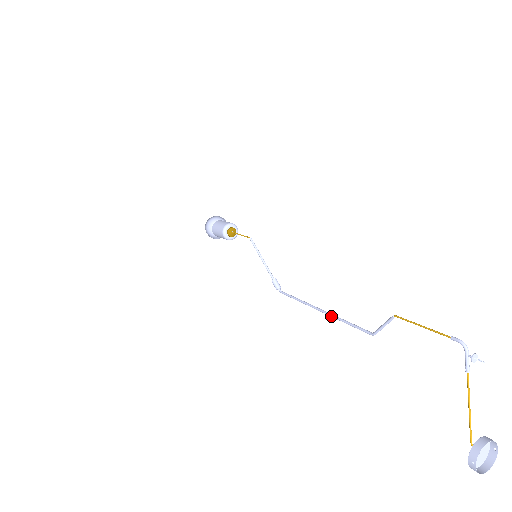
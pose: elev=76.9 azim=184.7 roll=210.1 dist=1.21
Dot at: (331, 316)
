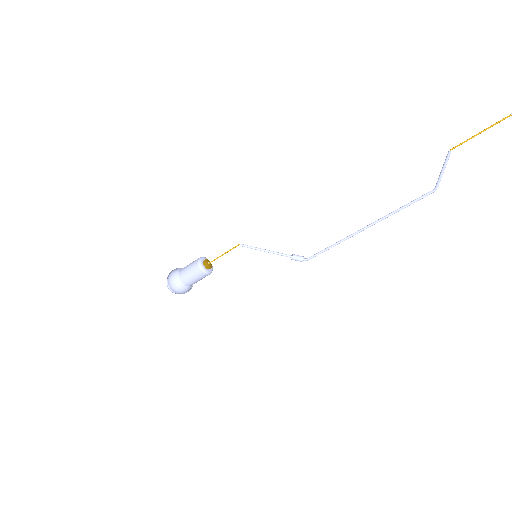
Dot at: (382, 219)
